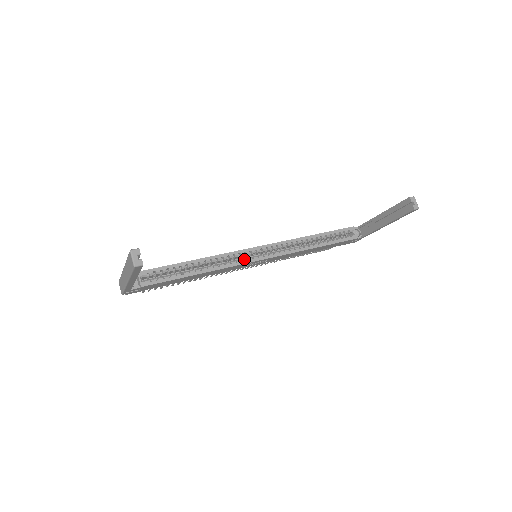
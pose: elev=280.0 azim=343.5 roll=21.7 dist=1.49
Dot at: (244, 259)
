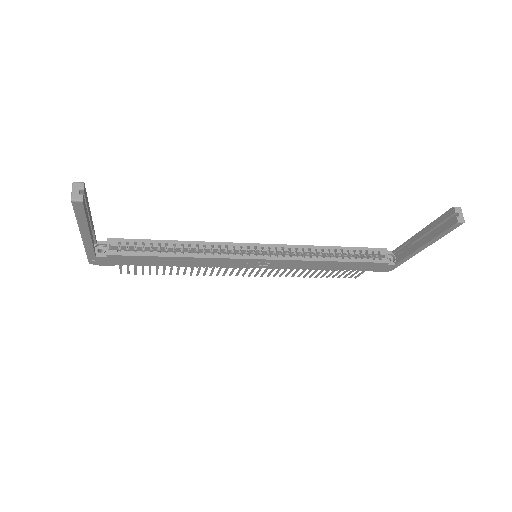
Dot at: (238, 253)
